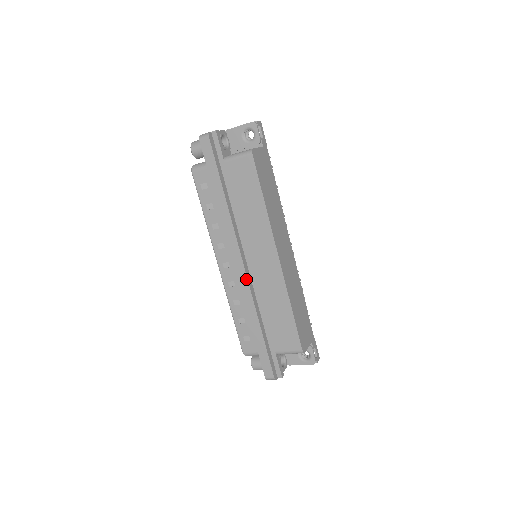
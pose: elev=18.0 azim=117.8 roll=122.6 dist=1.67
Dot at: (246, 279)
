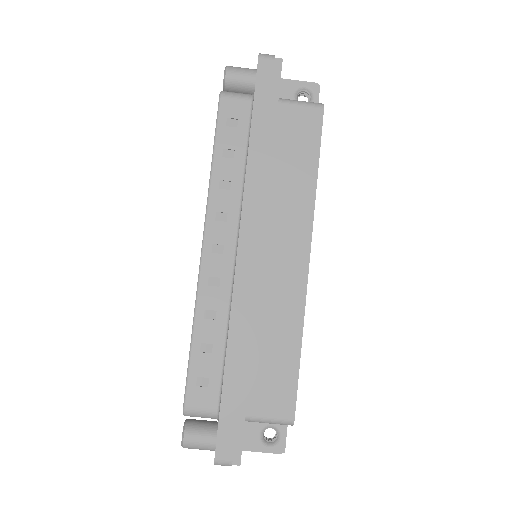
Dot at: (249, 277)
